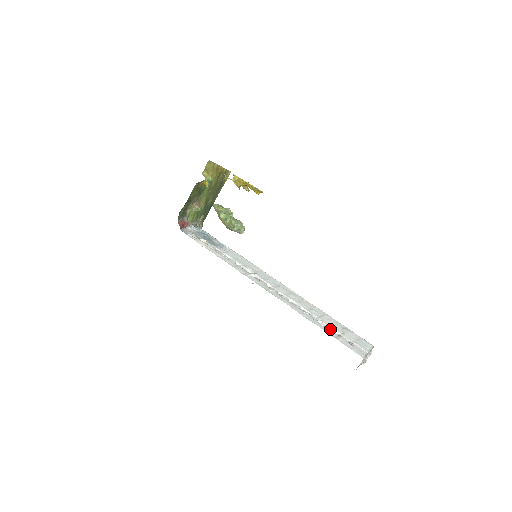
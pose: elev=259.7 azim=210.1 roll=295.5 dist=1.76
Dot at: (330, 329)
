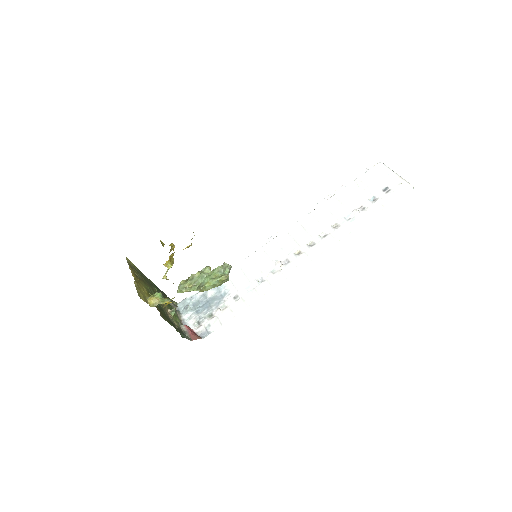
Dot at: (367, 205)
